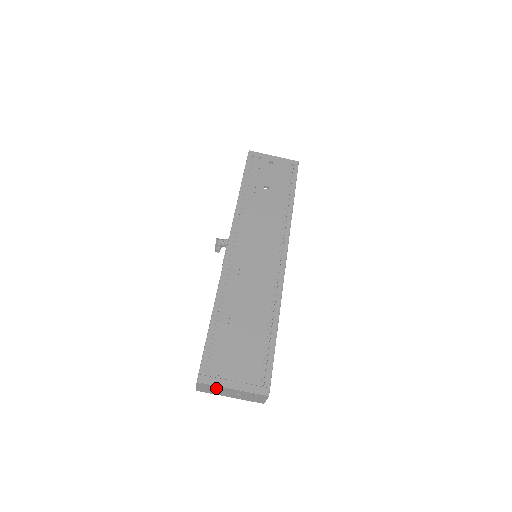
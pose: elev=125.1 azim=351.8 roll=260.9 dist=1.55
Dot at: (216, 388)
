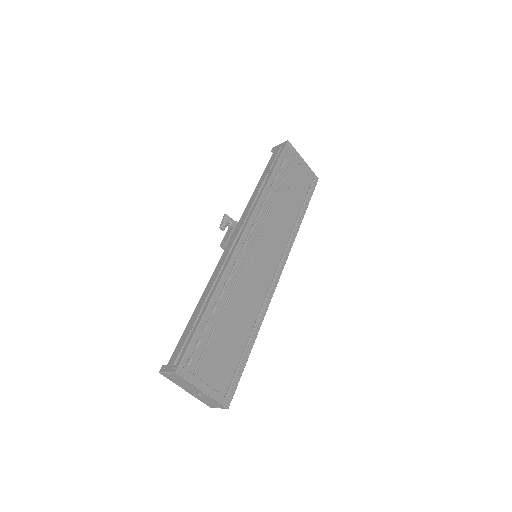
Dot at: (186, 383)
